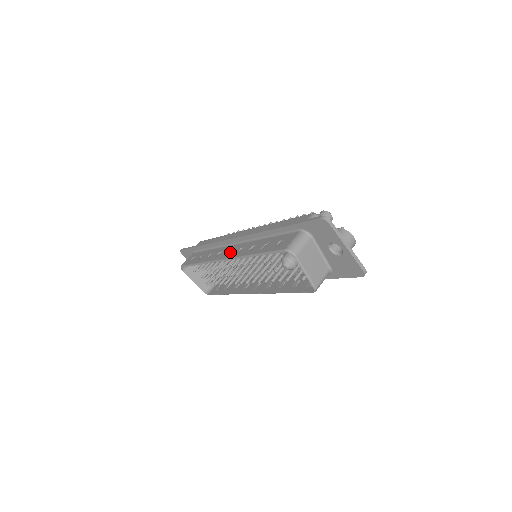
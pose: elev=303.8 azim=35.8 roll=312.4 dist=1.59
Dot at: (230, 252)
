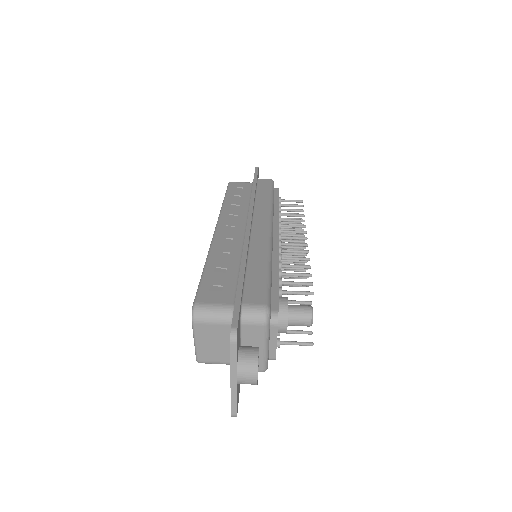
Dot at: (228, 228)
